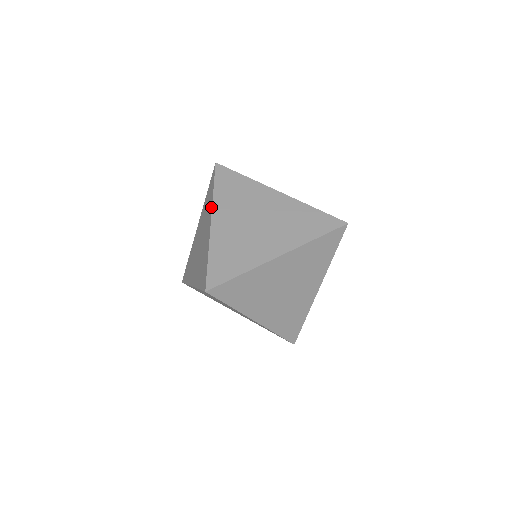
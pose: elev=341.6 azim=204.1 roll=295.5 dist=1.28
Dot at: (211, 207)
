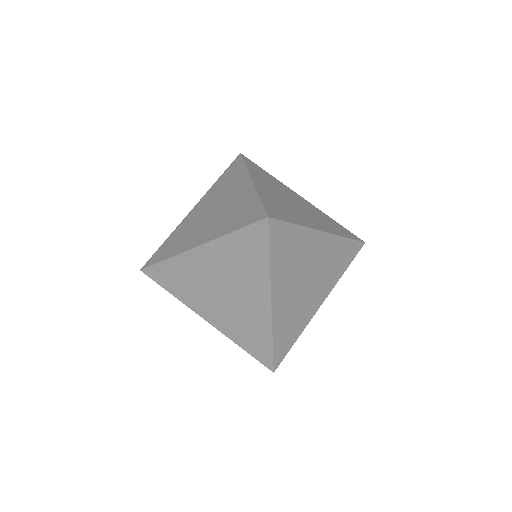
Dot at: (205, 196)
